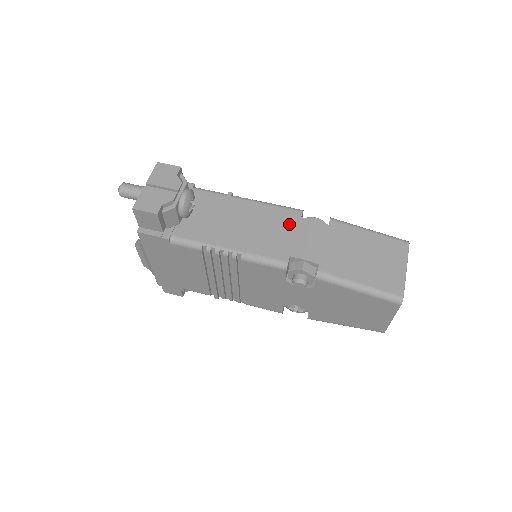
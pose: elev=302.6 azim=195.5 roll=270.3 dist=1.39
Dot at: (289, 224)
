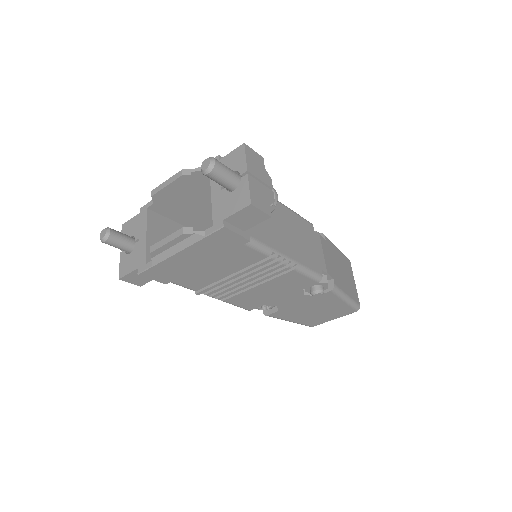
Dot at: (311, 237)
